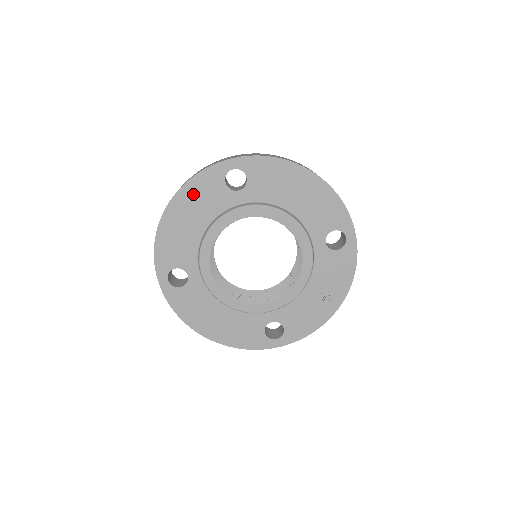
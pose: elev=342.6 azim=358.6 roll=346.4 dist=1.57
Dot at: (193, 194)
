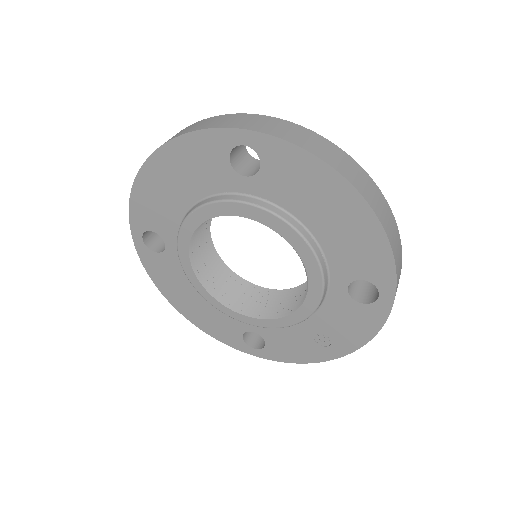
Dot at: (183, 156)
